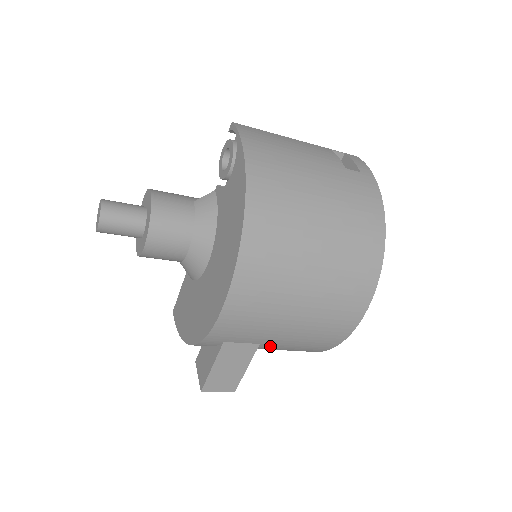
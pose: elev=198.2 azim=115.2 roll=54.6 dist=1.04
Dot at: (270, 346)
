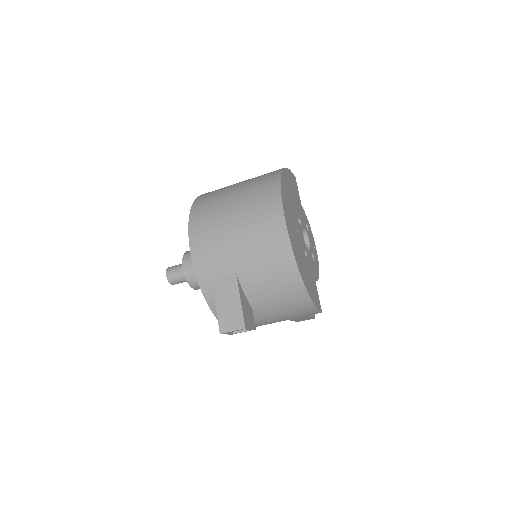
Dot at: (248, 276)
